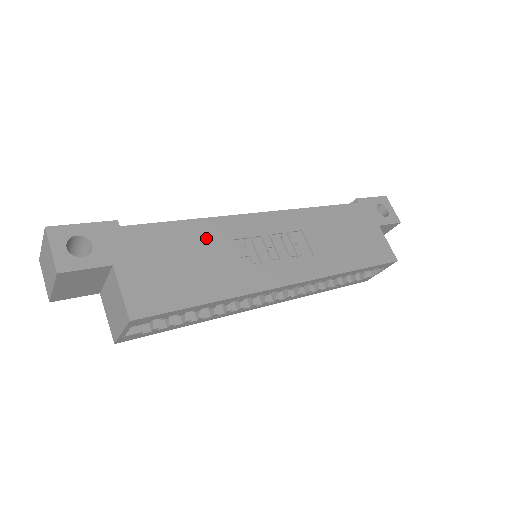
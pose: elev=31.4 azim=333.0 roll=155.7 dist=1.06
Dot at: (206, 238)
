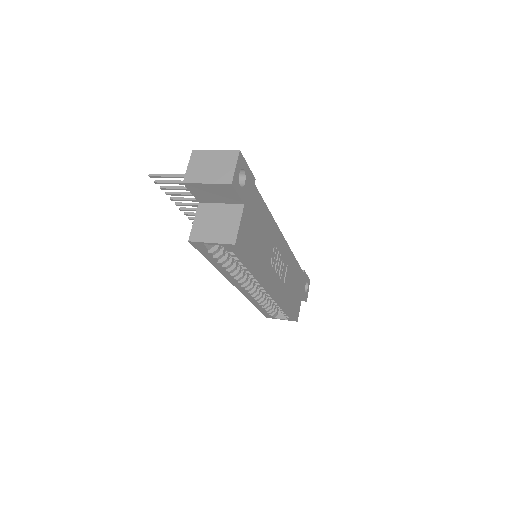
Dot at: (268, 229)
